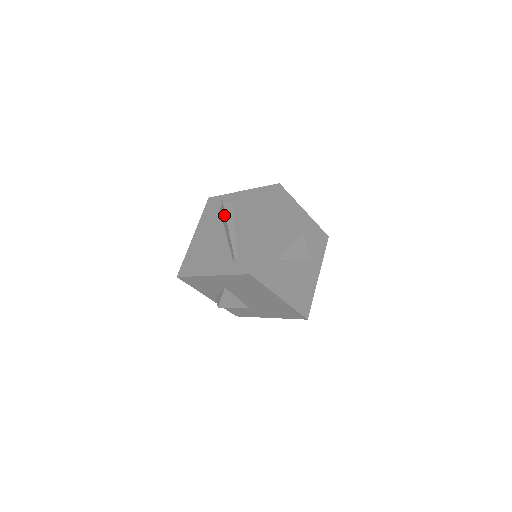
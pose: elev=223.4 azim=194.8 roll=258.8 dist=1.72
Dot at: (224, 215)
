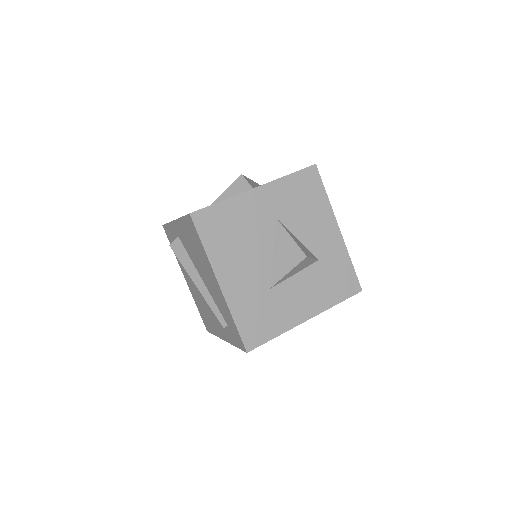
Dot at: (183, 264)
